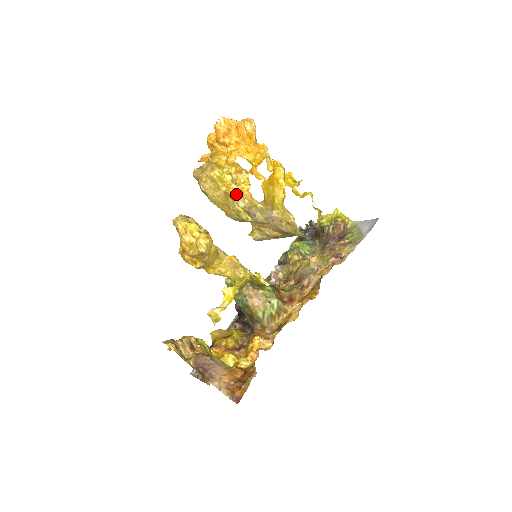
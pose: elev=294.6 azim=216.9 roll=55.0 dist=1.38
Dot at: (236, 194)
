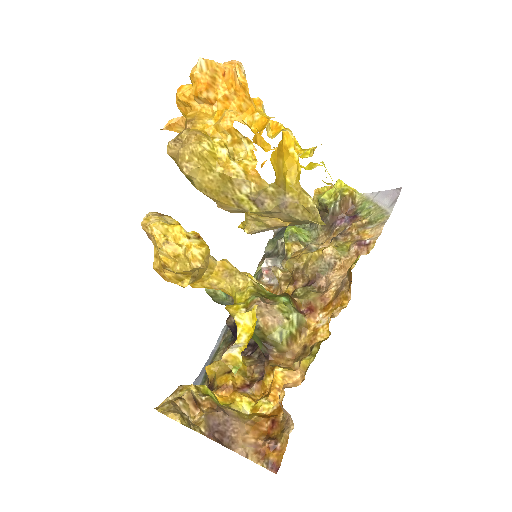
Dot at: (238, 176)
